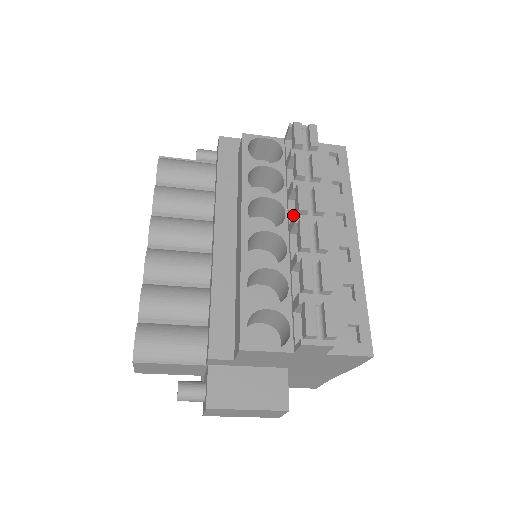
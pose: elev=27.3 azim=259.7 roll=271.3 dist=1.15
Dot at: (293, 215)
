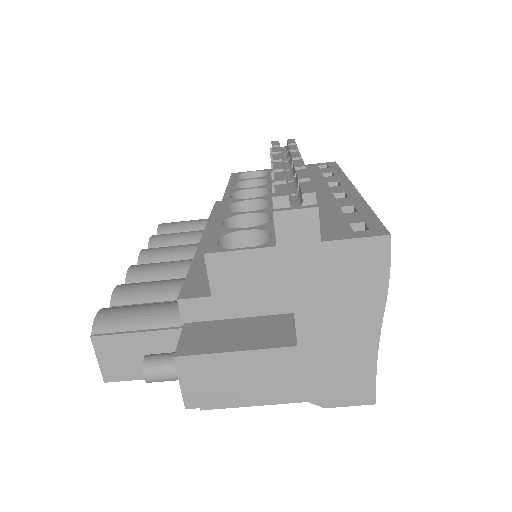
Dot at: occluded
